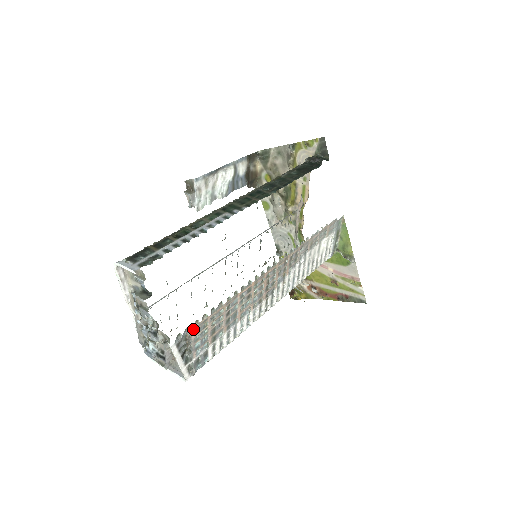
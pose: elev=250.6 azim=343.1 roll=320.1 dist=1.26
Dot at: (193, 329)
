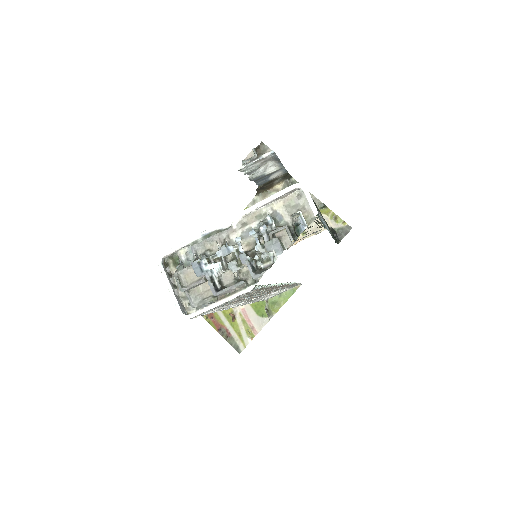
Dot at: (258, 289)
